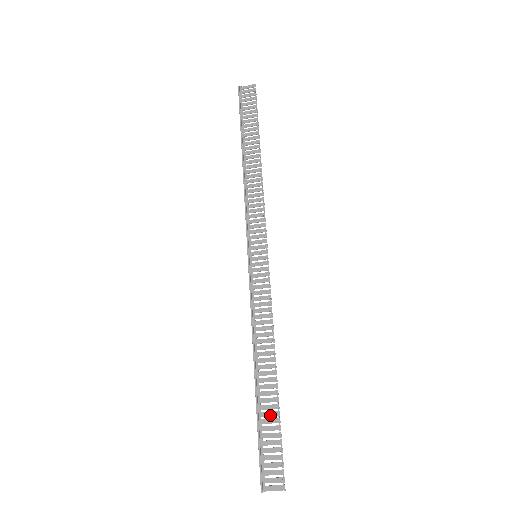
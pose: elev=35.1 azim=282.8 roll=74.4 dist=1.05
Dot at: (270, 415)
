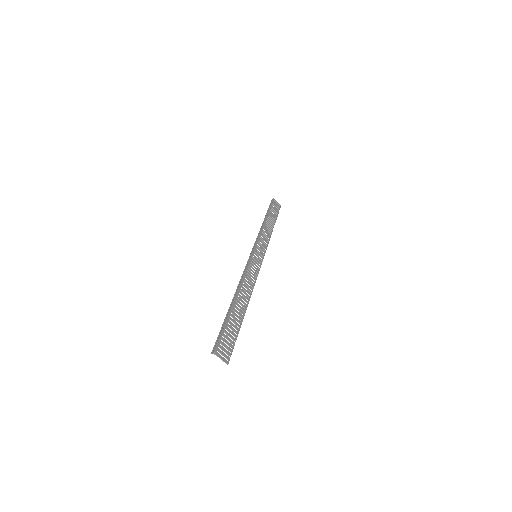
Dot at: (235, 322)
